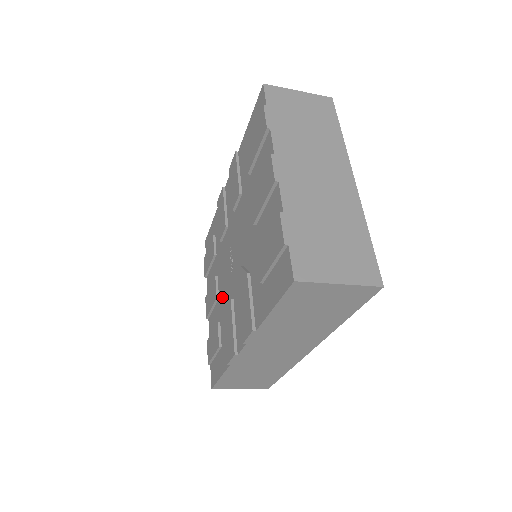
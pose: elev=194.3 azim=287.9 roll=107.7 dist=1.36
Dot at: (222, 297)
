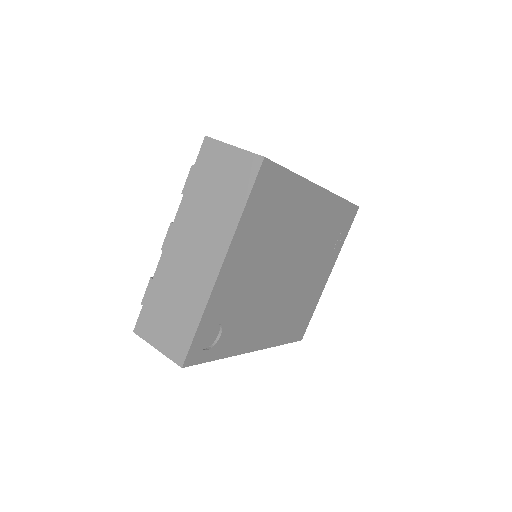
Dot at: occluded
